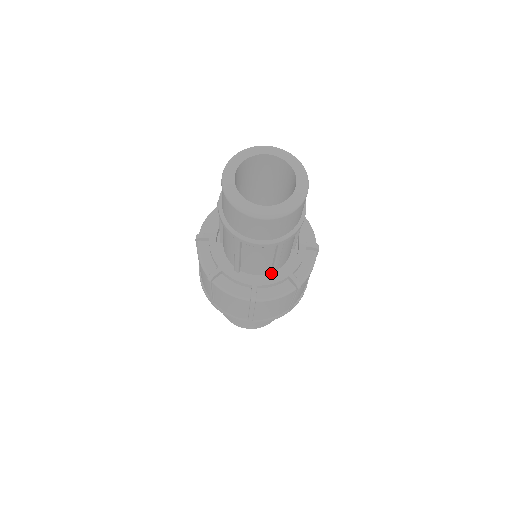
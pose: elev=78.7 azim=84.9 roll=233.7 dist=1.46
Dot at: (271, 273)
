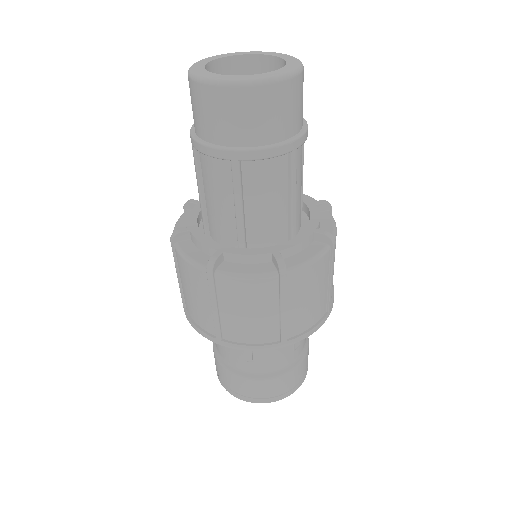
Dot at: (289, 239)
